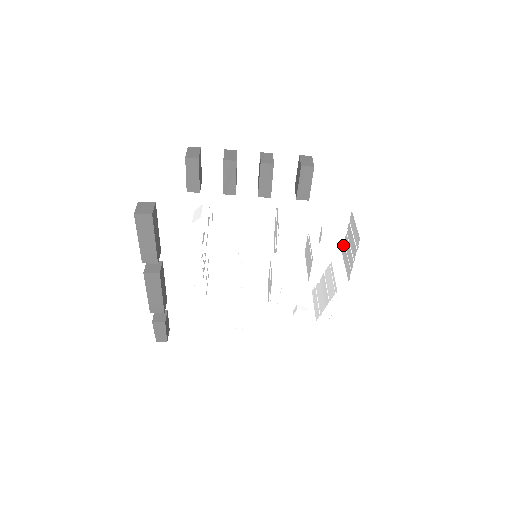
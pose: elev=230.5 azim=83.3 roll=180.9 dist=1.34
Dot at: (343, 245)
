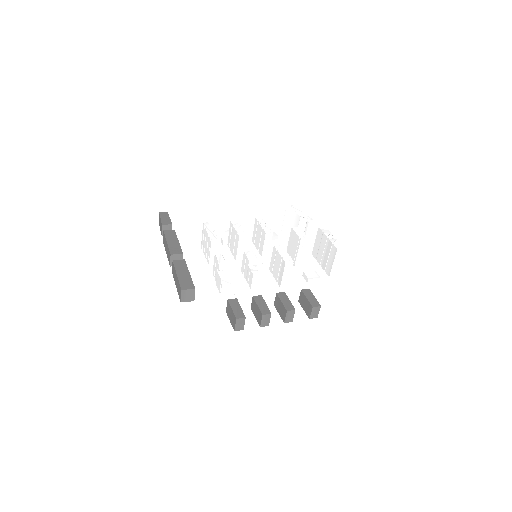
Dot at: (322, 231)
